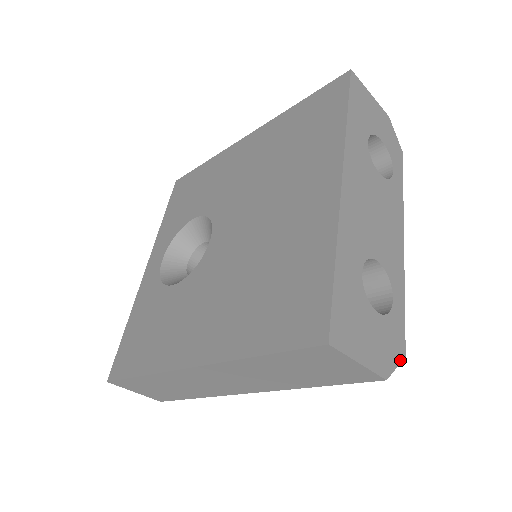
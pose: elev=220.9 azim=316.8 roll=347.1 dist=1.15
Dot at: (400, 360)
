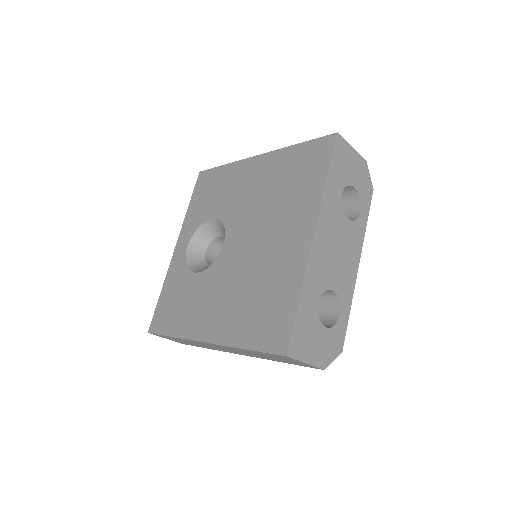
Dot at: (337, 355)
